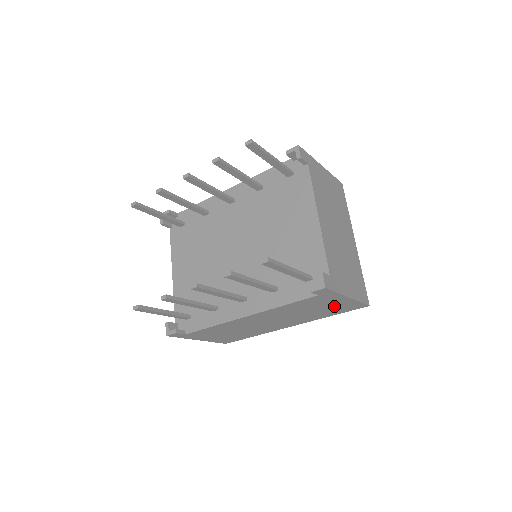
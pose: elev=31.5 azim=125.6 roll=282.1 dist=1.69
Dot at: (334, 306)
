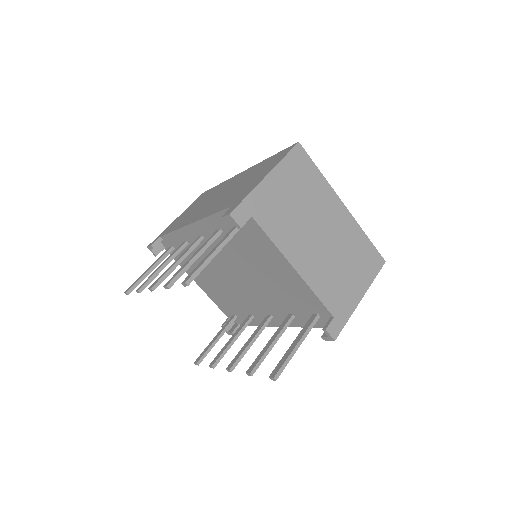
Dot at: occluded
